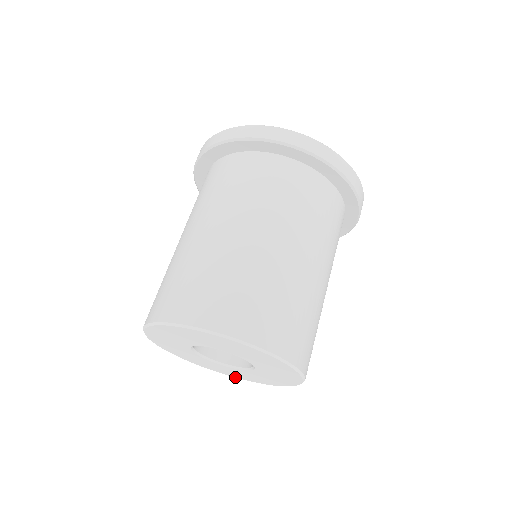
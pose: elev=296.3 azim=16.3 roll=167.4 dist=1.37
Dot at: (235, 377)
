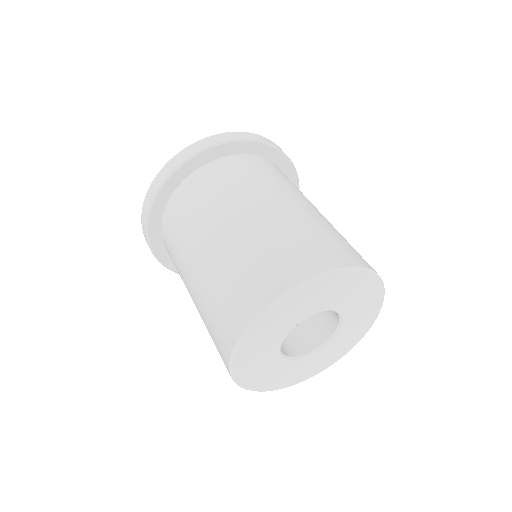
Dot at: (314, 375)
